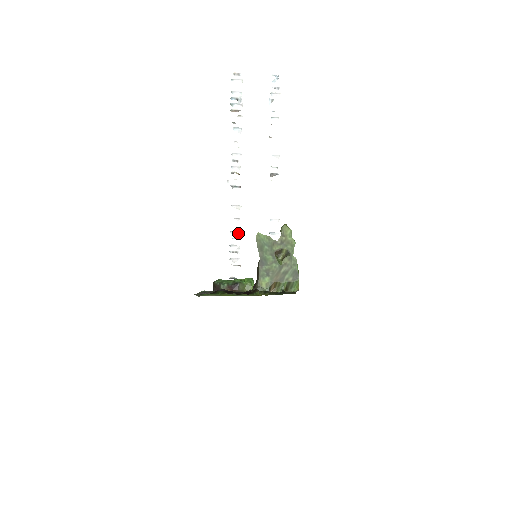
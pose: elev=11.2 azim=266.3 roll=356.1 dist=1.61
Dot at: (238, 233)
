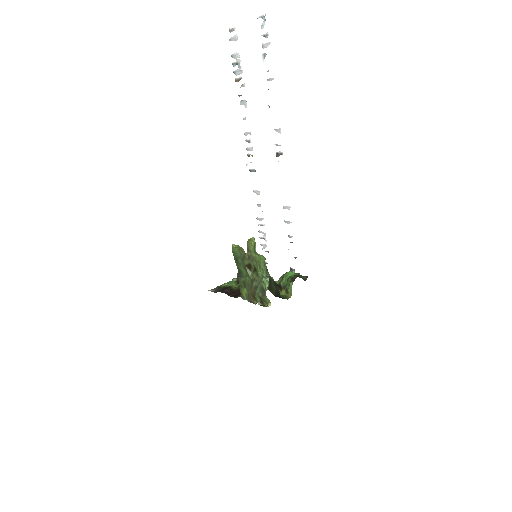
Dot at: occluded
